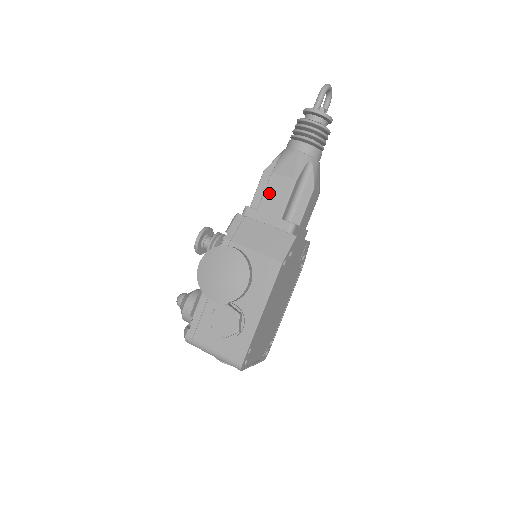
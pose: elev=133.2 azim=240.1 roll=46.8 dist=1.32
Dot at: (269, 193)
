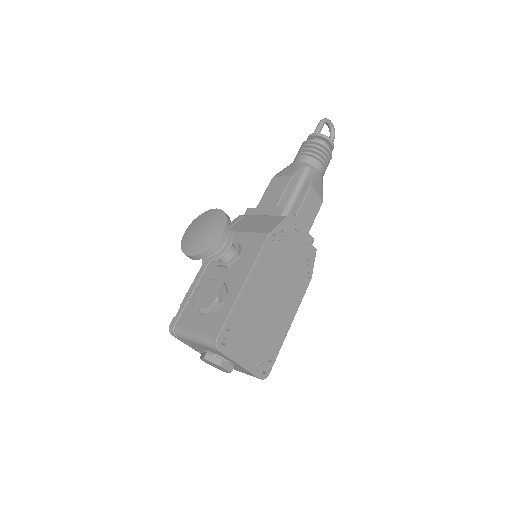
Dot at: (268, 192)
